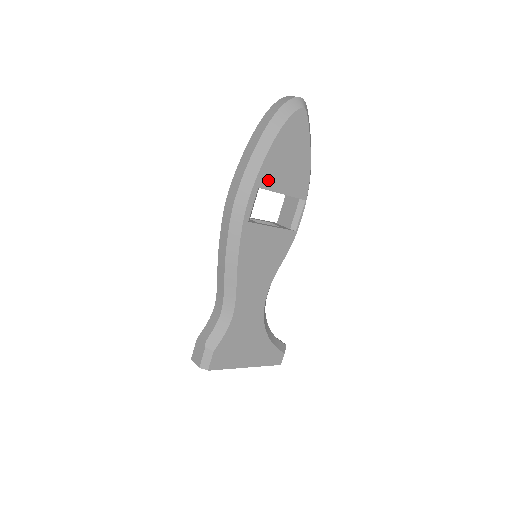
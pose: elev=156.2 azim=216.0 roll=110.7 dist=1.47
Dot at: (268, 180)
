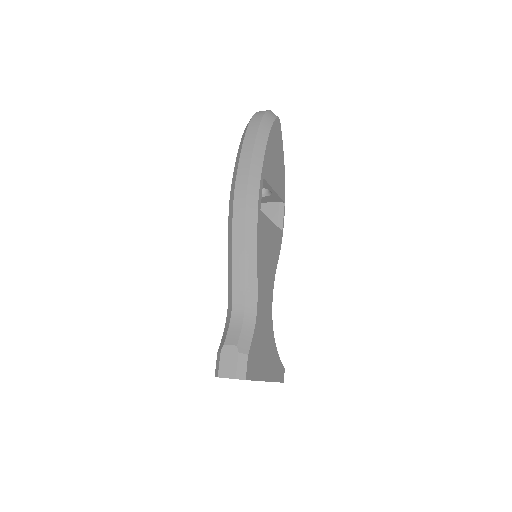
Dot at: (267, 173)
